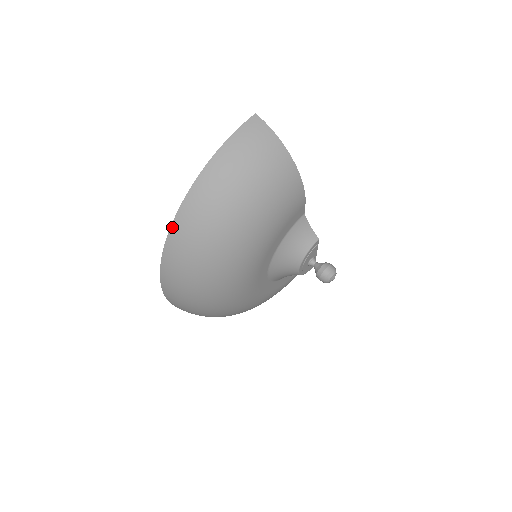
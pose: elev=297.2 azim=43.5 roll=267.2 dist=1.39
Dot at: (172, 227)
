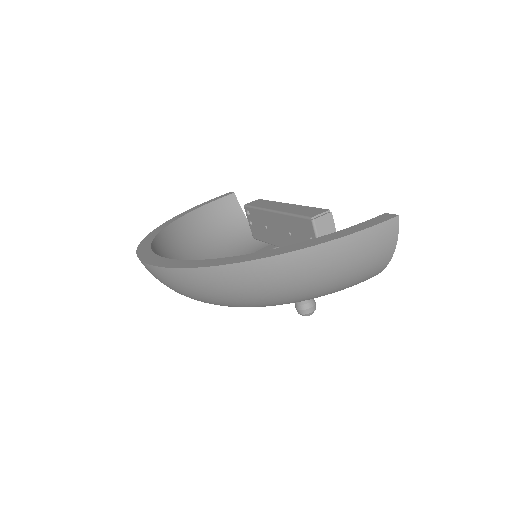
Dot at: (216, 268)
